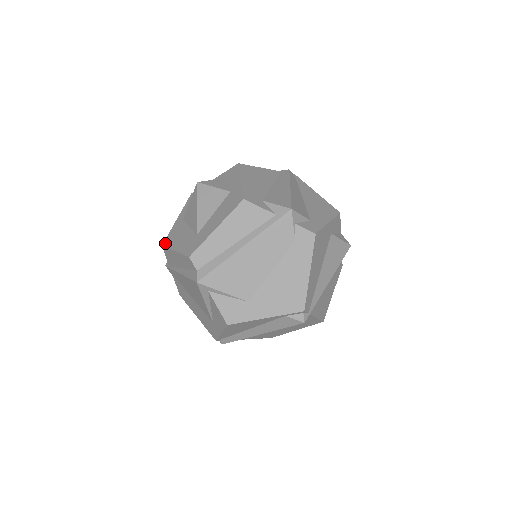
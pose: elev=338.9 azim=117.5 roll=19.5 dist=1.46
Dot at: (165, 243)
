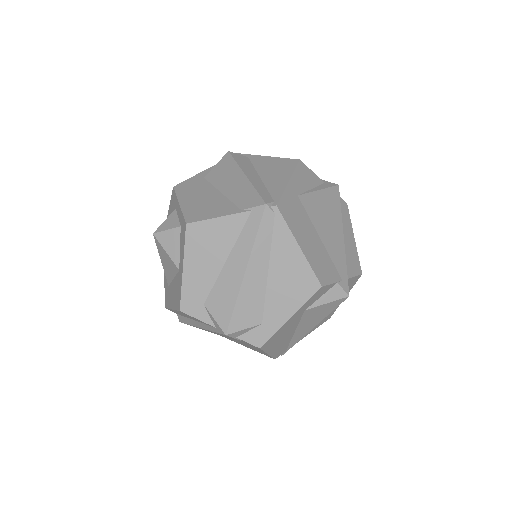
Dot at: occluded
